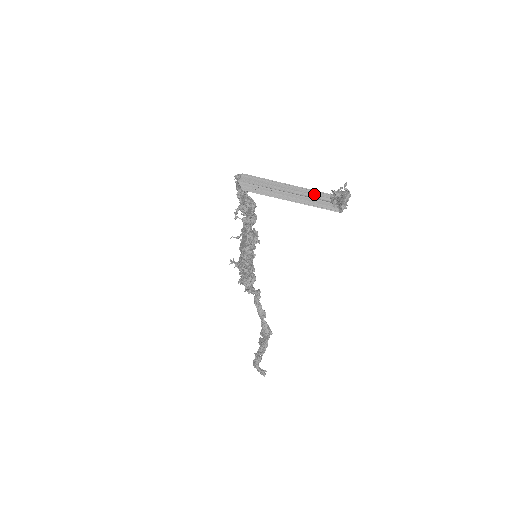
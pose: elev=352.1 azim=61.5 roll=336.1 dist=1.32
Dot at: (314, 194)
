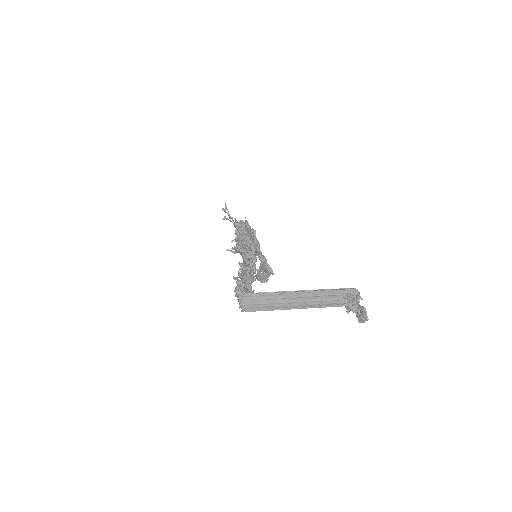
Dot at: (326, 294)
